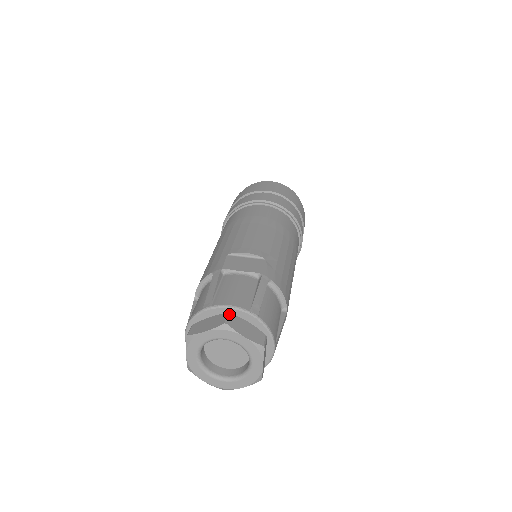
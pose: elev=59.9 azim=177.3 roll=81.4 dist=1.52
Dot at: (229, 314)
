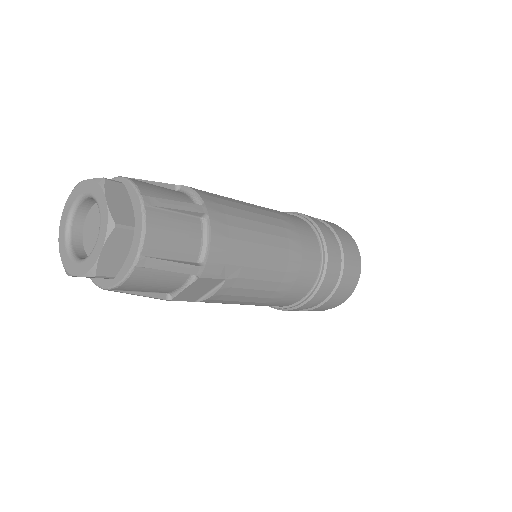
Dot at: occluded
